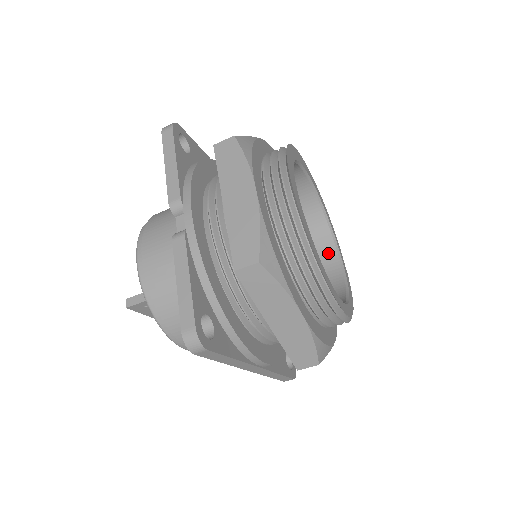
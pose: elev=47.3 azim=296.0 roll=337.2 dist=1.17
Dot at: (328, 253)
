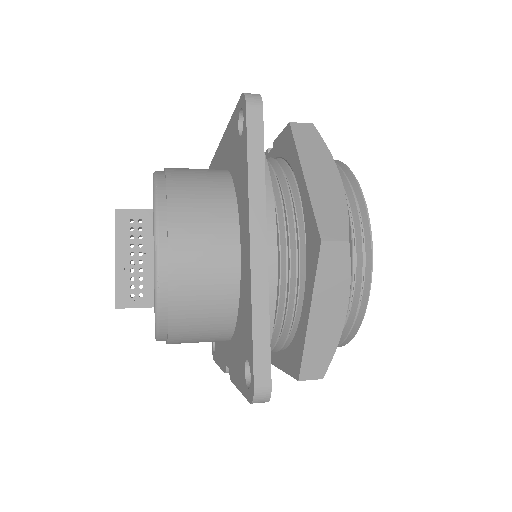
Dot at: occluded
